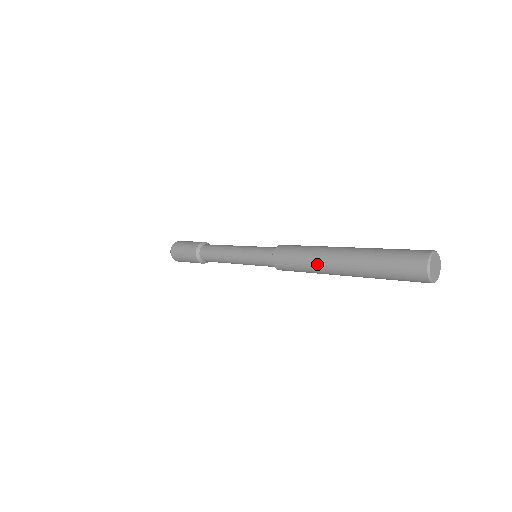
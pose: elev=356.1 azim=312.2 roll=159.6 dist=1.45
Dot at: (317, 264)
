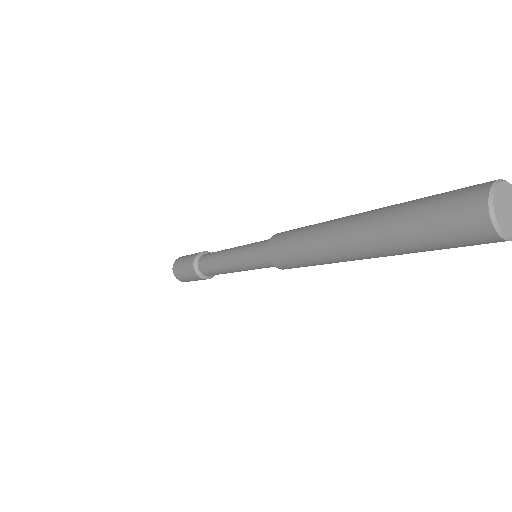
Dot at: (321, 249)
